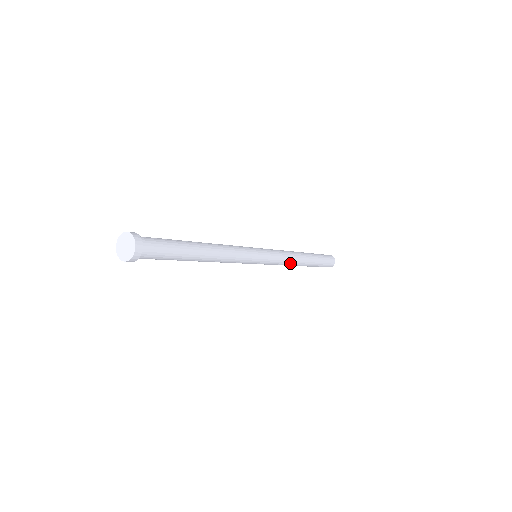
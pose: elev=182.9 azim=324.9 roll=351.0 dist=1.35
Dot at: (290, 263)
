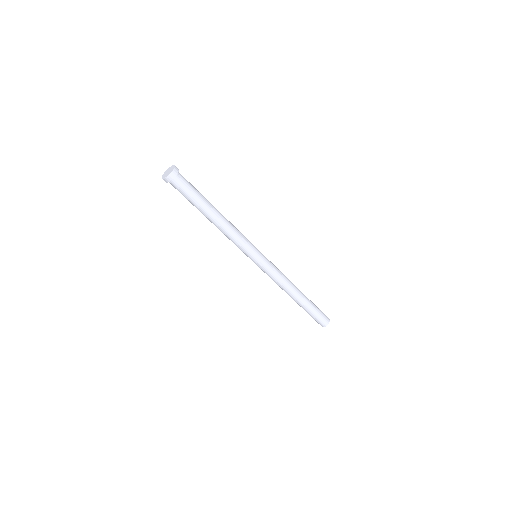
Dot at: (285, 283)
